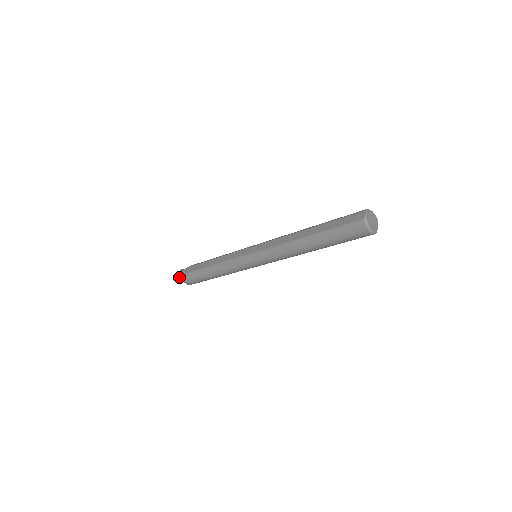
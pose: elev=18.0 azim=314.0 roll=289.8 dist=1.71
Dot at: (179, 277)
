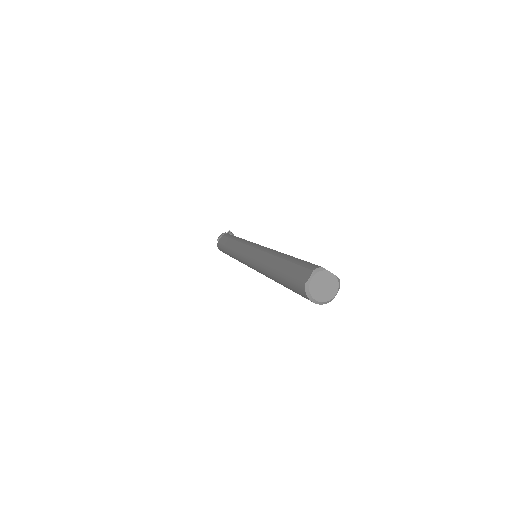
Dot at: occluded
